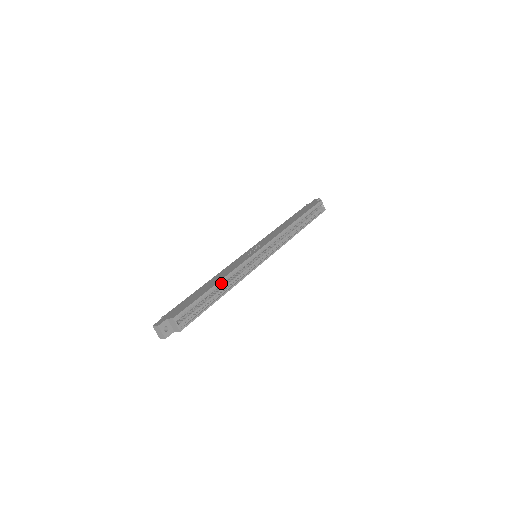
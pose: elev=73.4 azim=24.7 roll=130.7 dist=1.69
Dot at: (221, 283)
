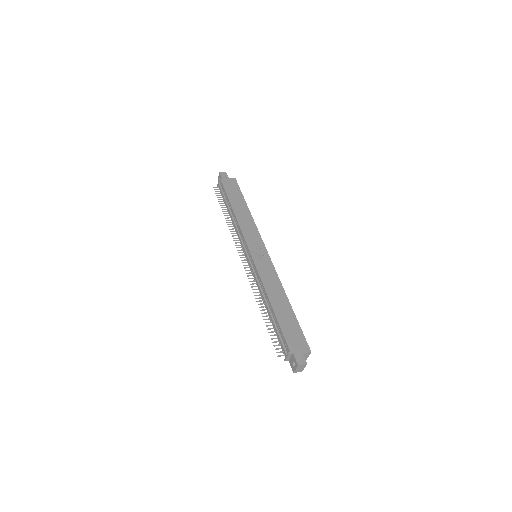
Dot at: (285, 299)
